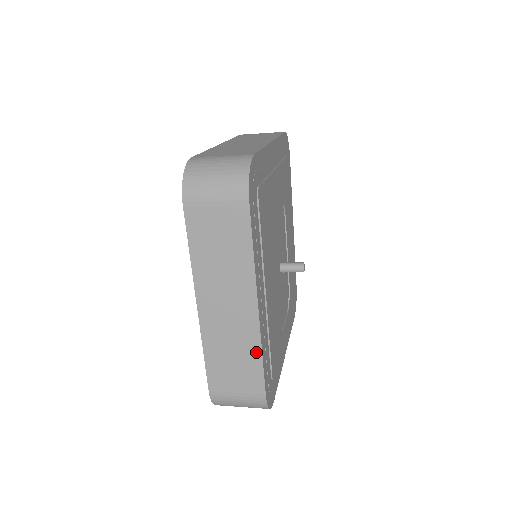
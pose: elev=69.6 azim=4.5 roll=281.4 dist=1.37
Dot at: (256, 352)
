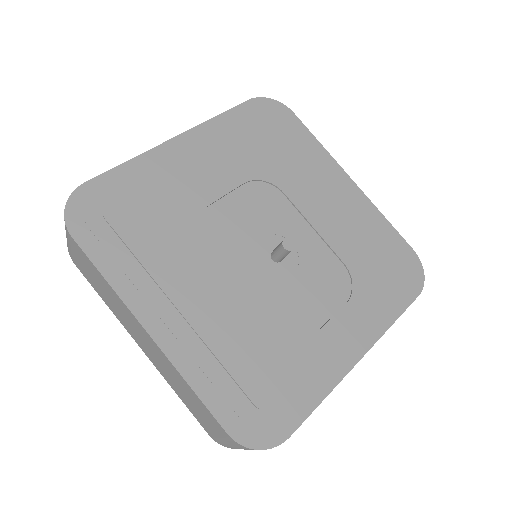
Dot at: (185, 382)
